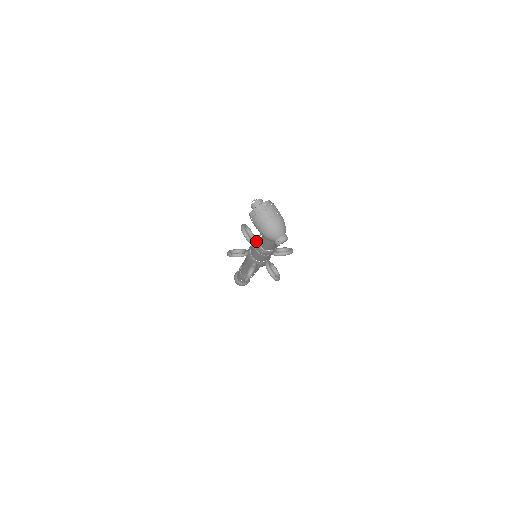
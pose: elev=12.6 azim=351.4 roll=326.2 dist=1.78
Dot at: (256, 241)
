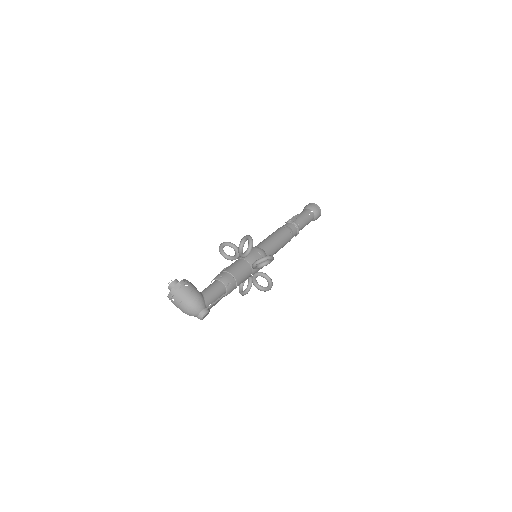
Dot at: occluded
